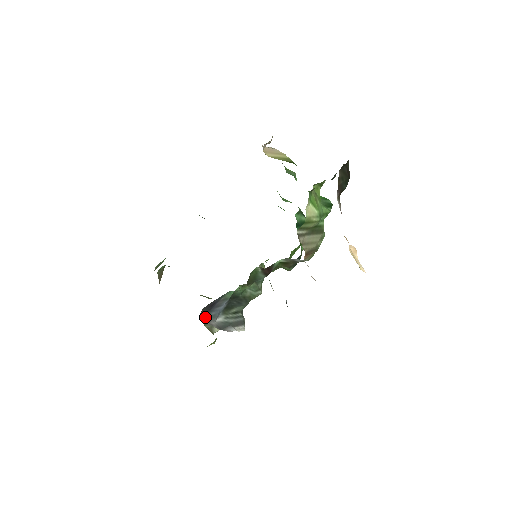
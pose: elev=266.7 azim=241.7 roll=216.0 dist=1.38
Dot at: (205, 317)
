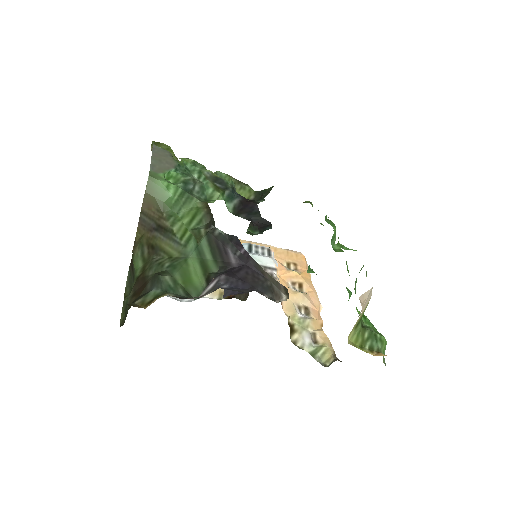
Dot at: occluded
